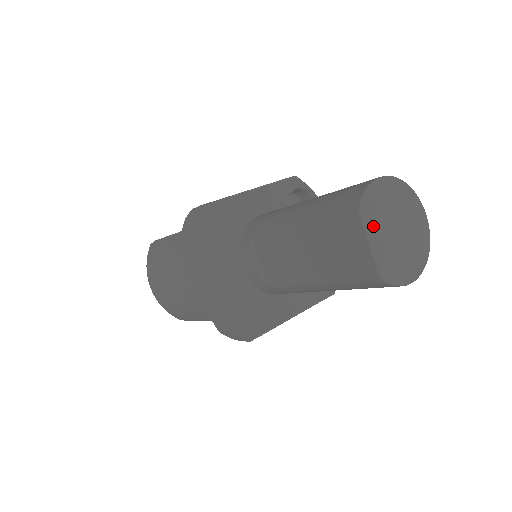
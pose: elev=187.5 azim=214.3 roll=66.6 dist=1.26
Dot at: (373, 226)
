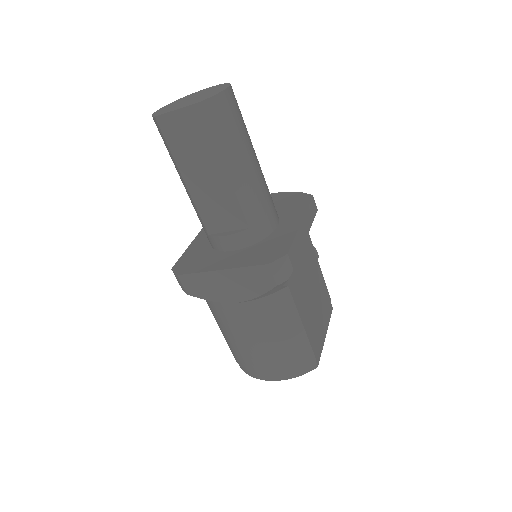
Dot at: (172, 109)
